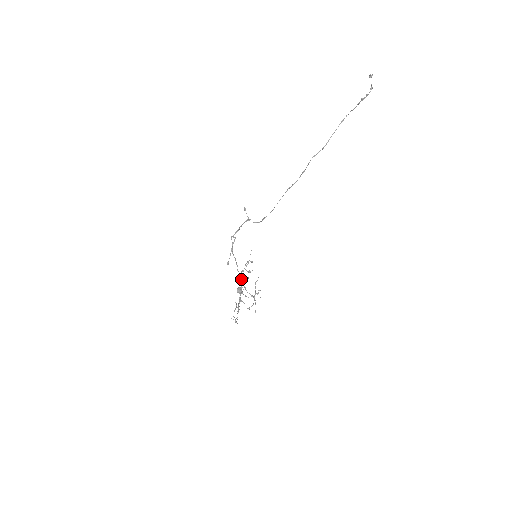
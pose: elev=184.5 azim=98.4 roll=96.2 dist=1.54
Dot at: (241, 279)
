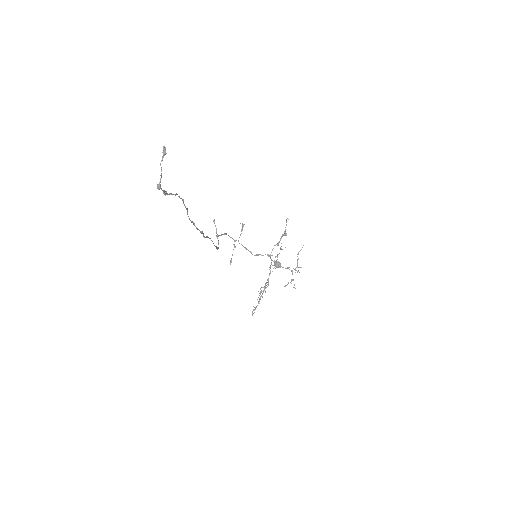
Dot at: (270, 258)
